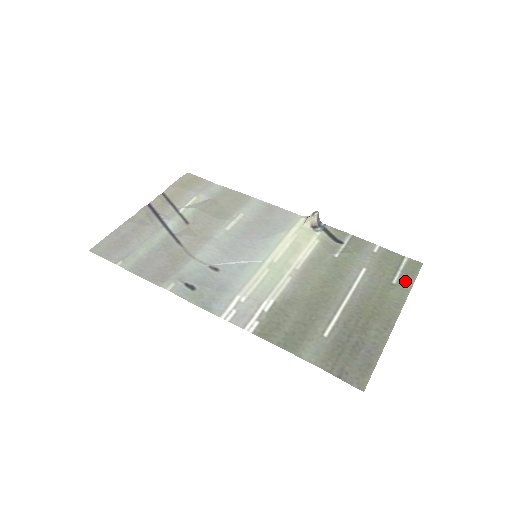
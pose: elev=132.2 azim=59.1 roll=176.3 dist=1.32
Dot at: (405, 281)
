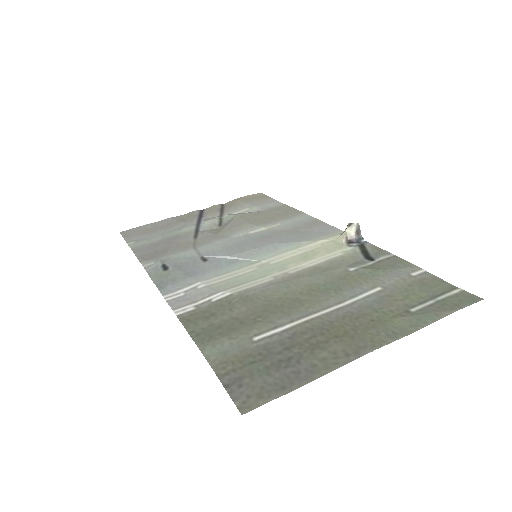
Dot at: (431, 311)
